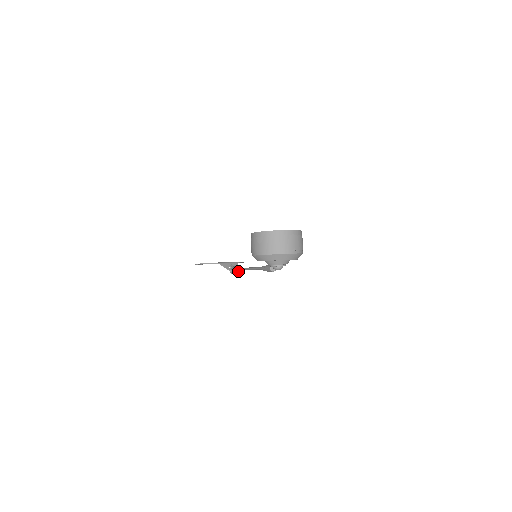
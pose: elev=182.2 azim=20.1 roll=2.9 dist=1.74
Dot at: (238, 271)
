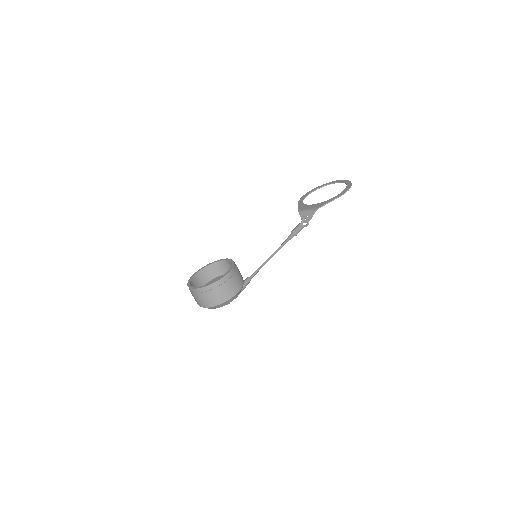
Dot at: occluded
